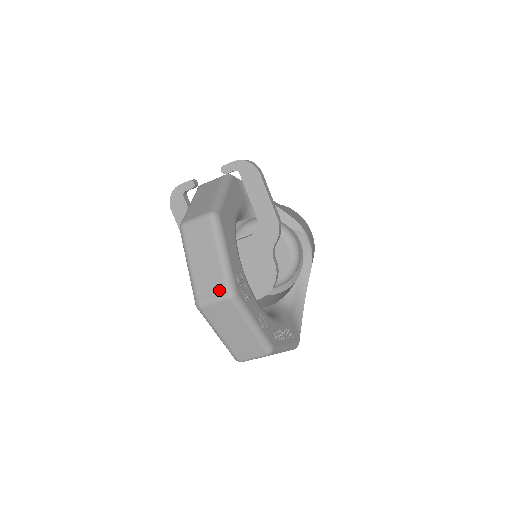
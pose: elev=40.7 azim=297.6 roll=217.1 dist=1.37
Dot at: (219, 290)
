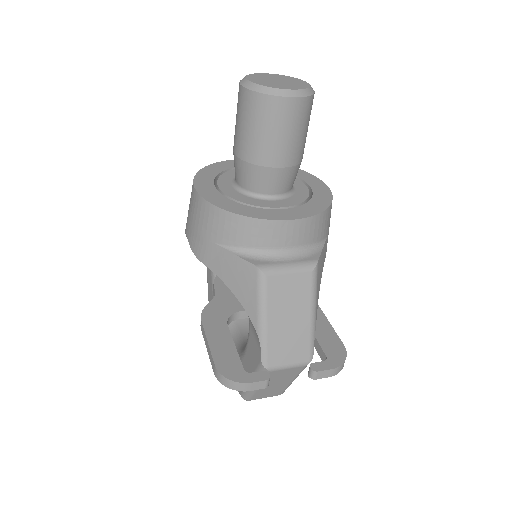
Dot at: occluded
